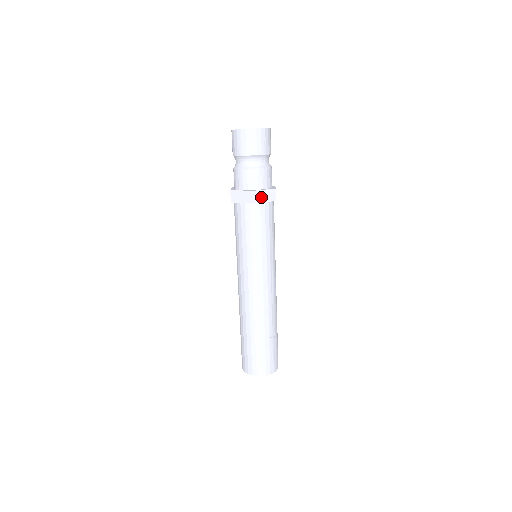
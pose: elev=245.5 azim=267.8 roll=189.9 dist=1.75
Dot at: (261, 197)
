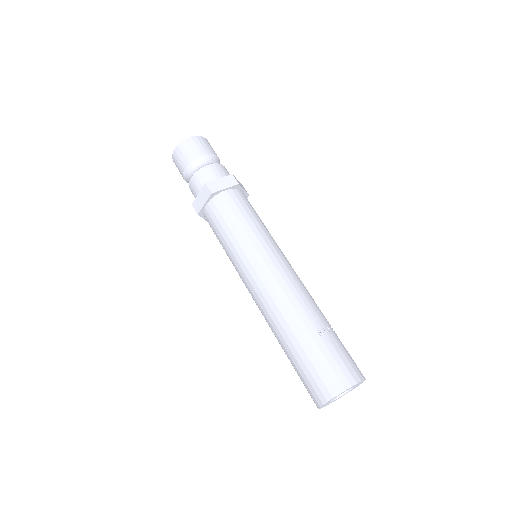
Dot at: (218, 186)
